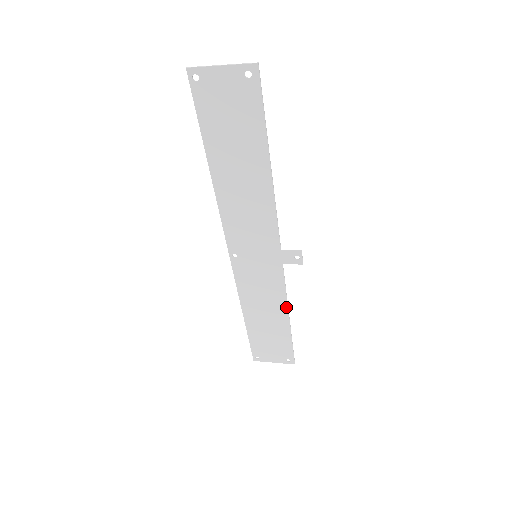
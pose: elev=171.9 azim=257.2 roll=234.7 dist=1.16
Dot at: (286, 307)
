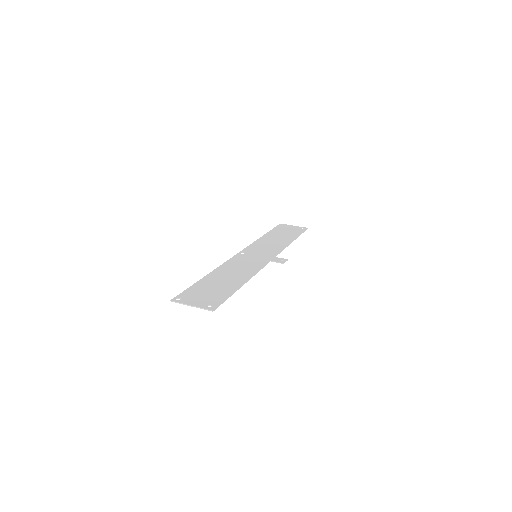
Dot at: (288, 245)
